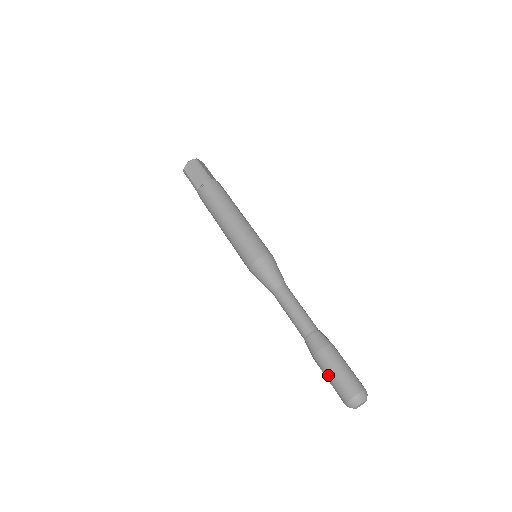
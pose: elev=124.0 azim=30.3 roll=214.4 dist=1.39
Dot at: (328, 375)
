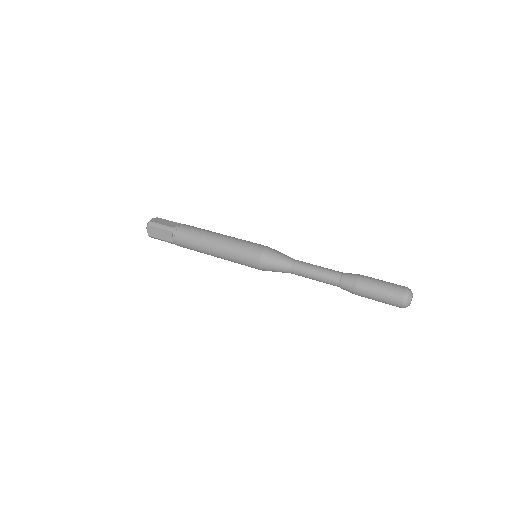
Dot at: (378, 285)
